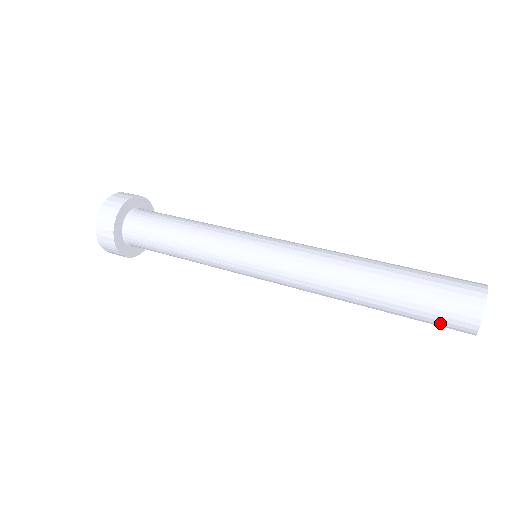
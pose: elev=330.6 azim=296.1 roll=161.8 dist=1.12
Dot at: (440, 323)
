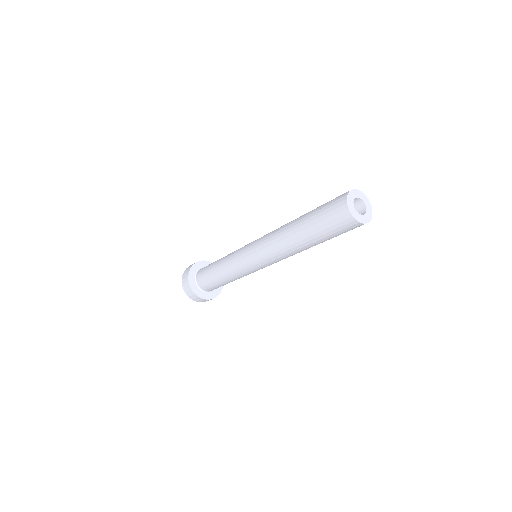
Dot at: (332, 219)
